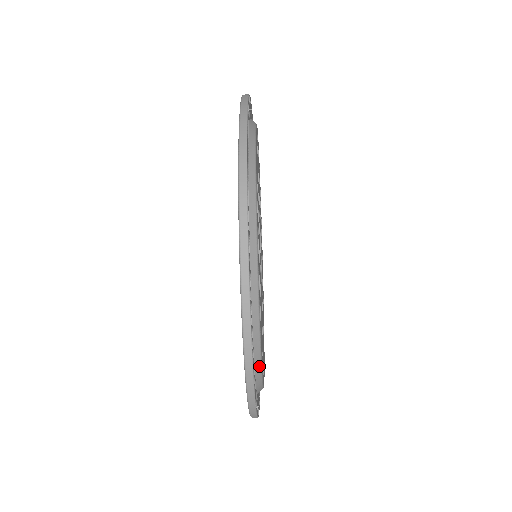
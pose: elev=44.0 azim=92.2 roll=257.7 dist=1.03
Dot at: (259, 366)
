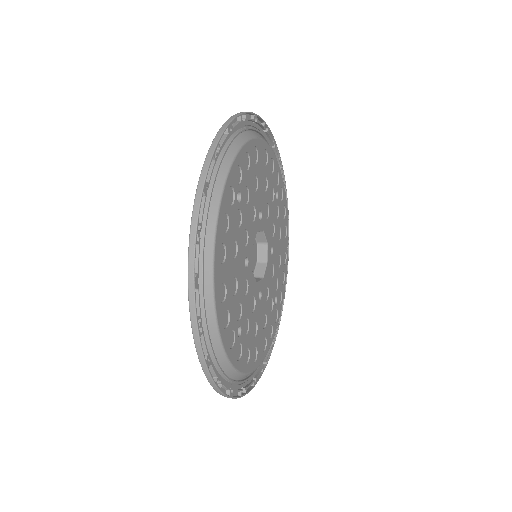
Dot at: (263, 359)
